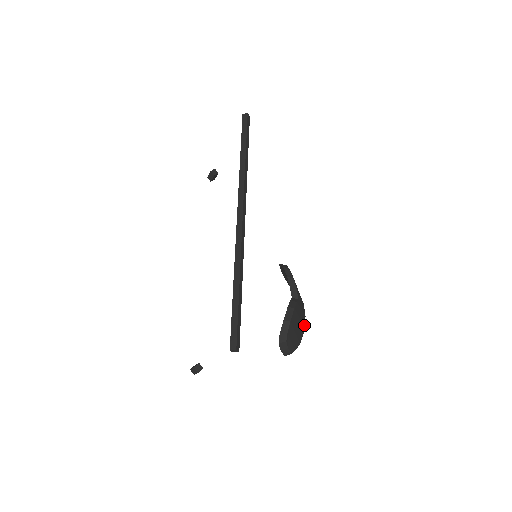
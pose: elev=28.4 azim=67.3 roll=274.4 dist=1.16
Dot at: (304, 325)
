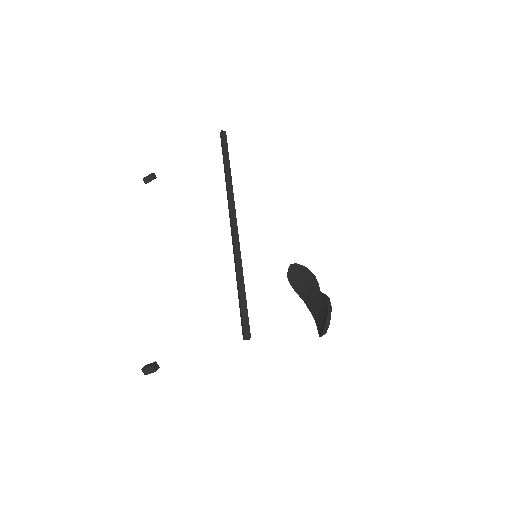
Dot at: occluded
